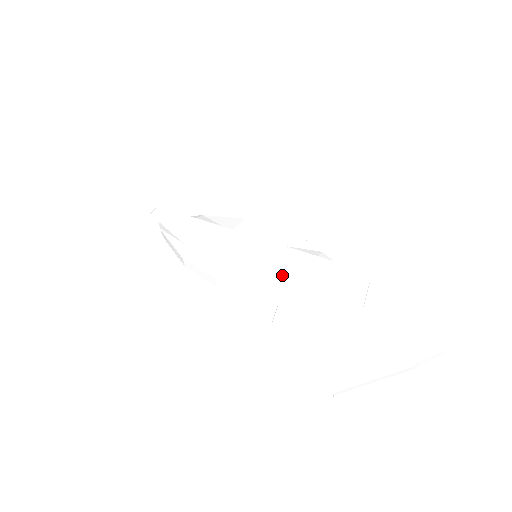
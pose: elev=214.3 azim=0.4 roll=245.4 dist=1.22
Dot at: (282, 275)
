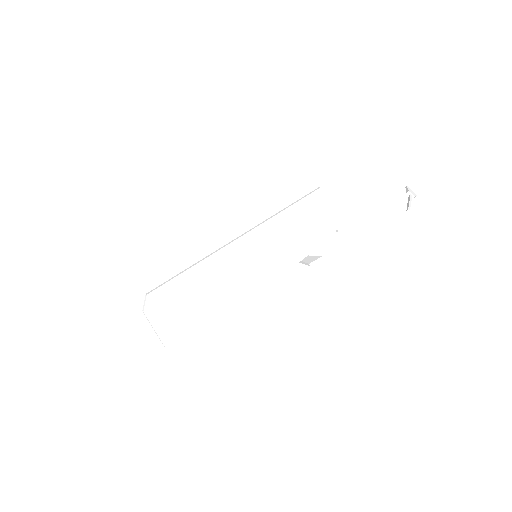
Dot at: (287, 228)
